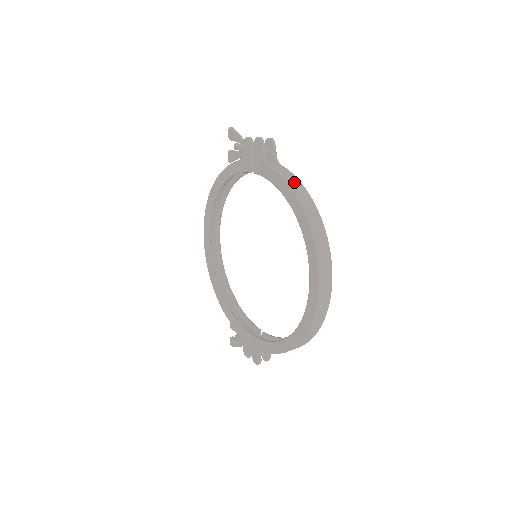
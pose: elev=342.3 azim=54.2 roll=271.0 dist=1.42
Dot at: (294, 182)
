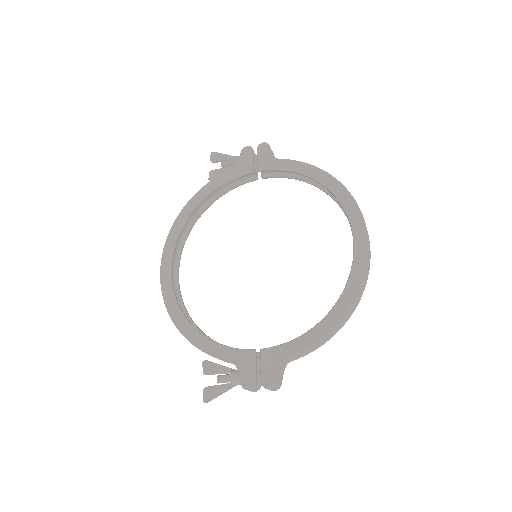
Dot at: occluded
